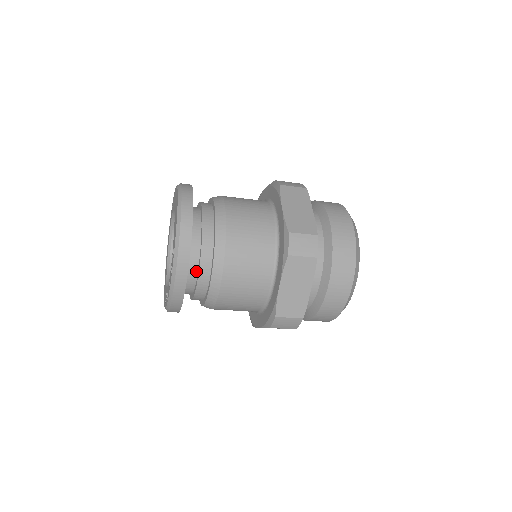
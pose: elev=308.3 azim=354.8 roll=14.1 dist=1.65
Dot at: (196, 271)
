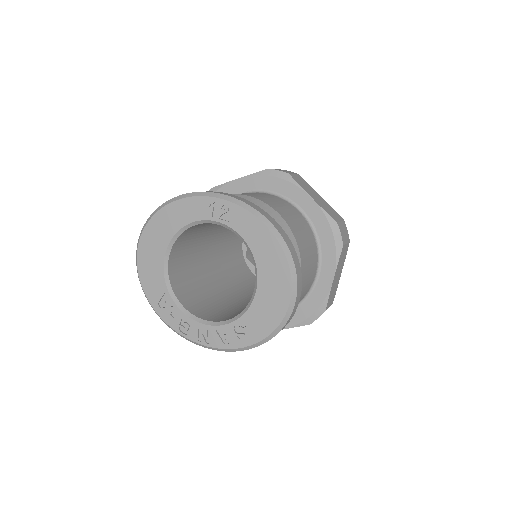
Dot at: occluded
